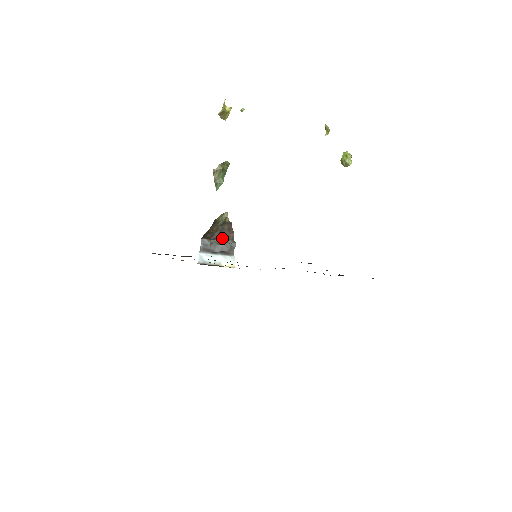
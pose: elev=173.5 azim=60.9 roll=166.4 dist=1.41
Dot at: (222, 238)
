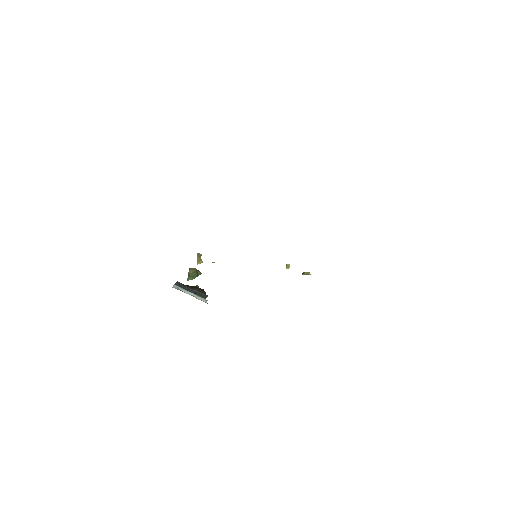
Dot at: occluded
